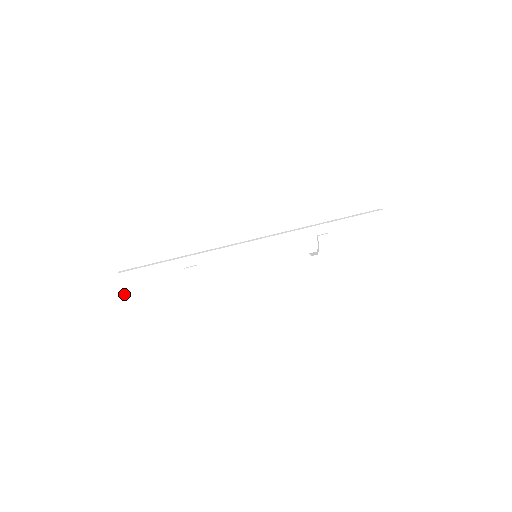
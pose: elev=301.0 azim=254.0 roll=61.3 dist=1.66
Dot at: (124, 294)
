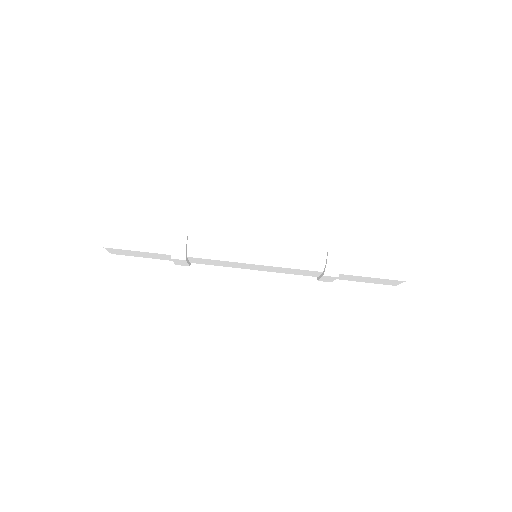
Dot at: (102, 240)
